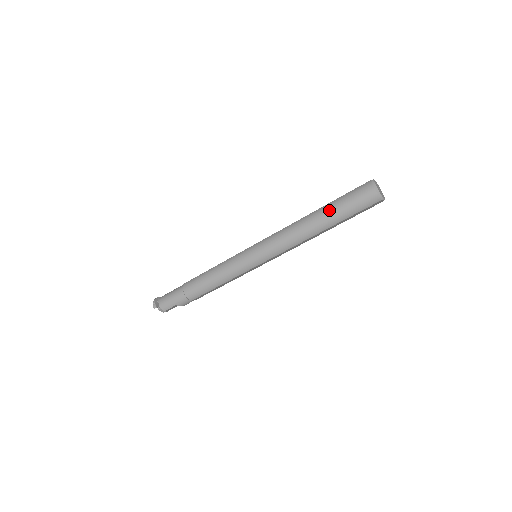
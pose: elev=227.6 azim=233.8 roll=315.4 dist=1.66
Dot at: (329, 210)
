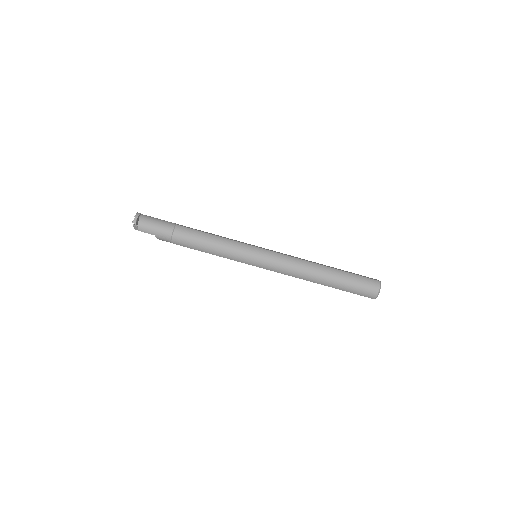
Dot at: (340, 277)
